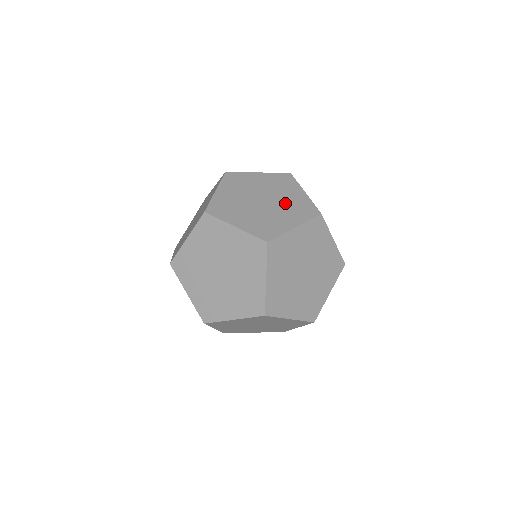
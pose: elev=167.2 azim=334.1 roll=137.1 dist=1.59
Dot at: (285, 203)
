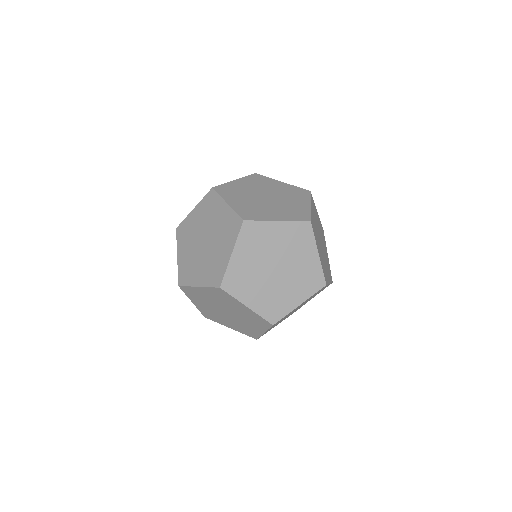
Dot at: (218, 231)
